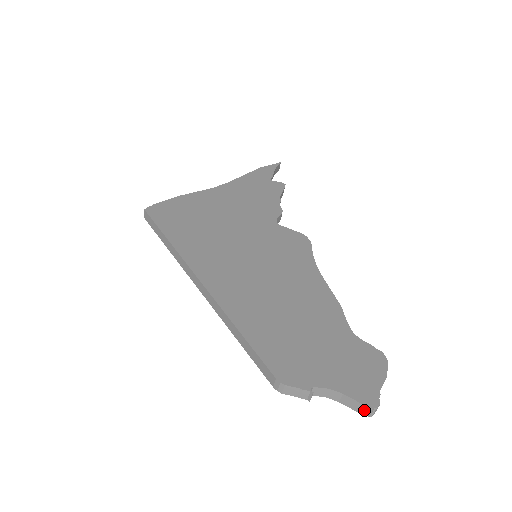
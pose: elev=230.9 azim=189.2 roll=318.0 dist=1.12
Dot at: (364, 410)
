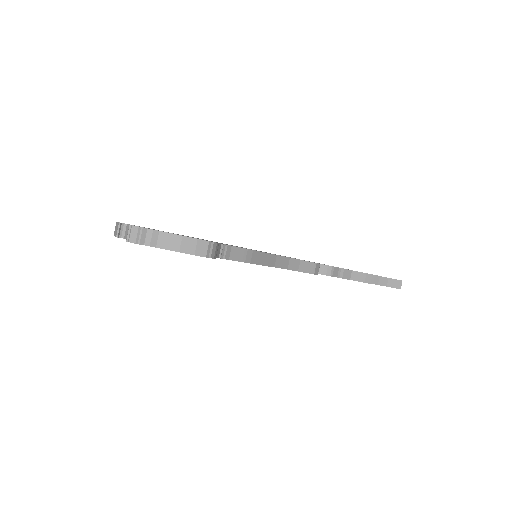
Dot at: (128, 232)
